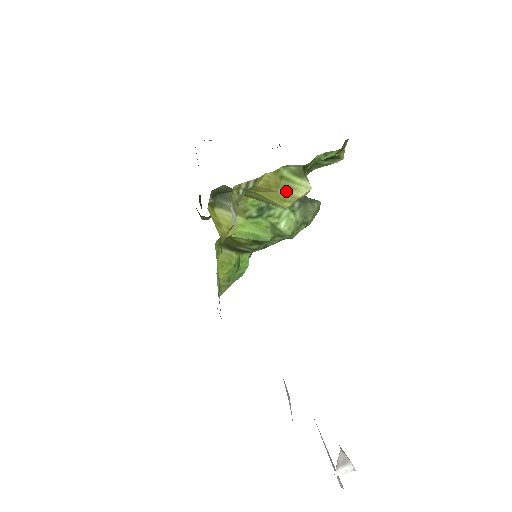
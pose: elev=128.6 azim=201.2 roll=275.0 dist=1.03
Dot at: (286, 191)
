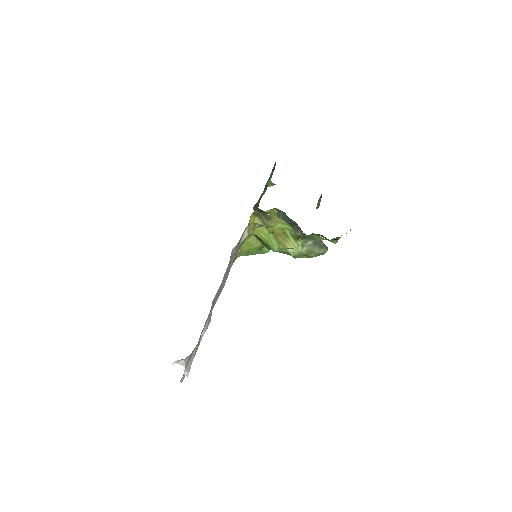
Dot at: (283, 240)
